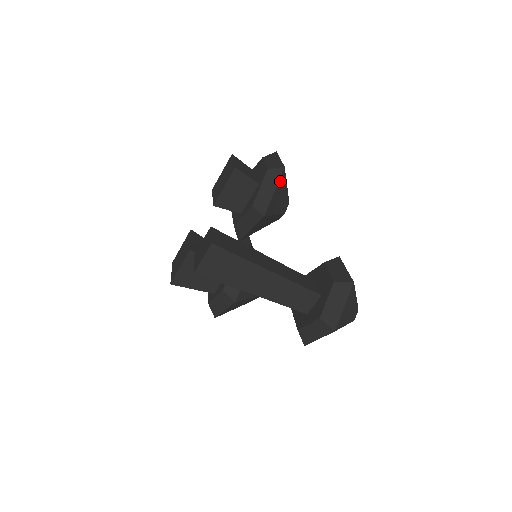
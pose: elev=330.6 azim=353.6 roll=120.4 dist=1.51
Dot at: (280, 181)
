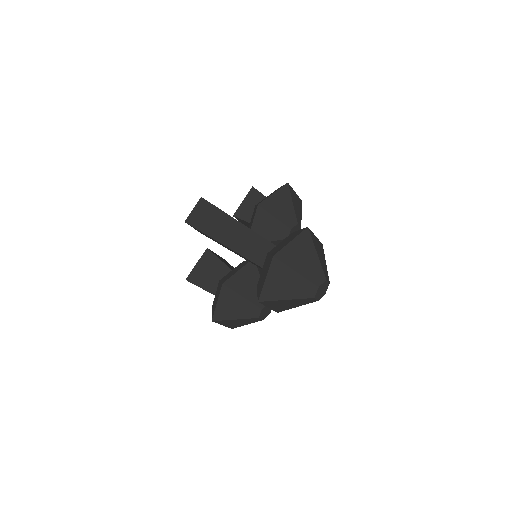
Dot at: (282, 191)
